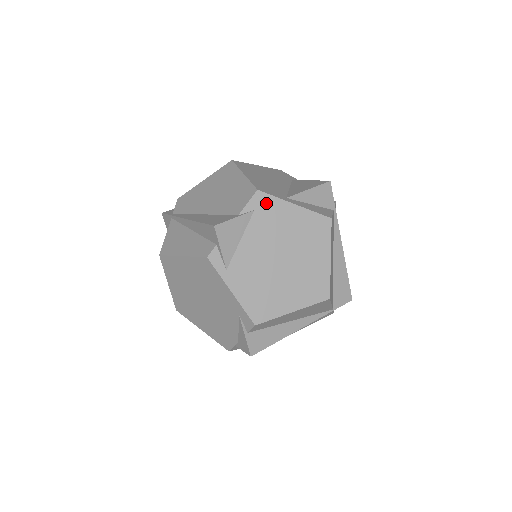
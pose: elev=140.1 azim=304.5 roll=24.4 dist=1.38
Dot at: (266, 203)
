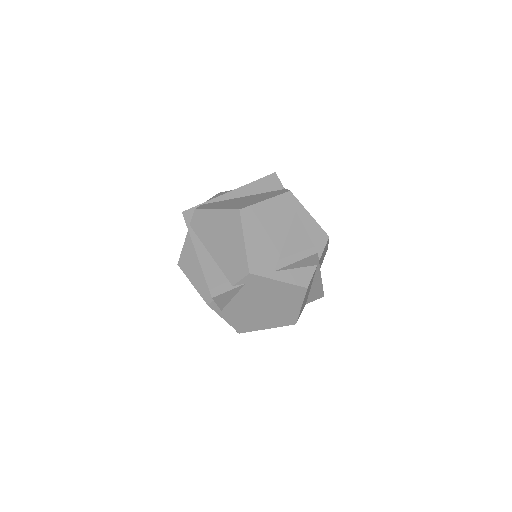
Dot at: (255, 280)
